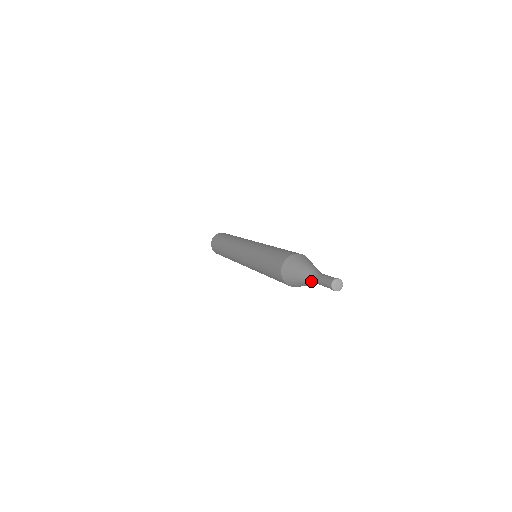
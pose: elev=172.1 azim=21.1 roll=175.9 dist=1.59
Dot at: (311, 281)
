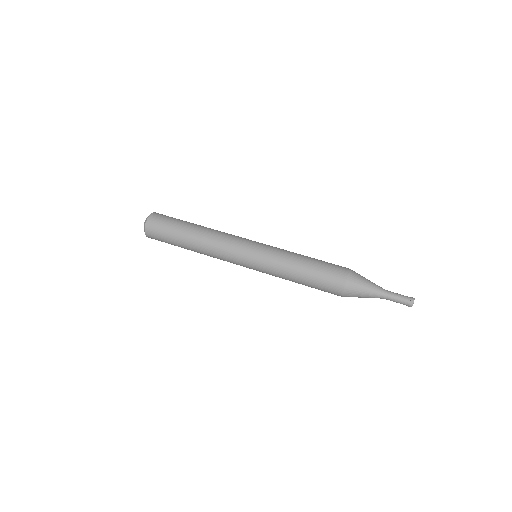
Dot at: (380, 298)
